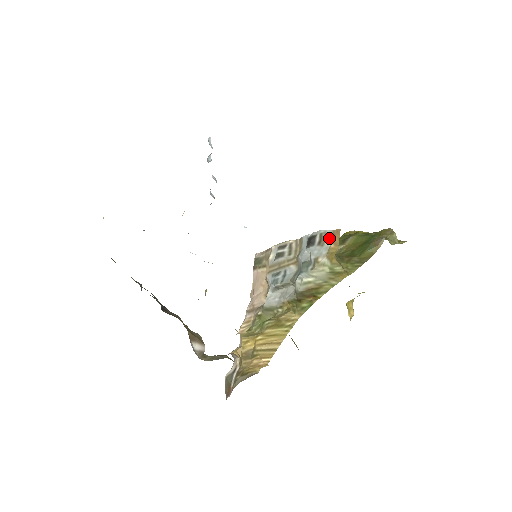
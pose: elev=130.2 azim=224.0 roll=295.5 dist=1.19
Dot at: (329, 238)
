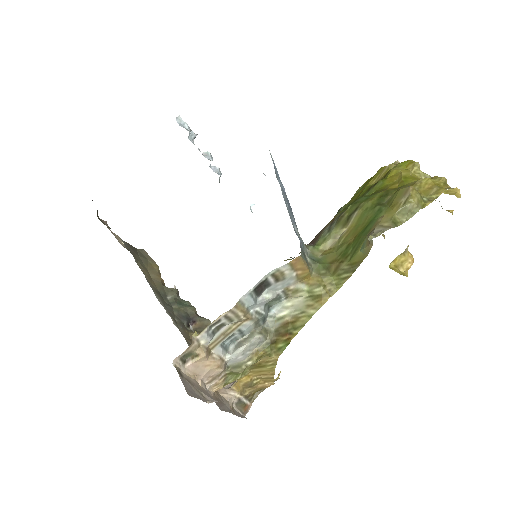
Dot at: (288, 270)
